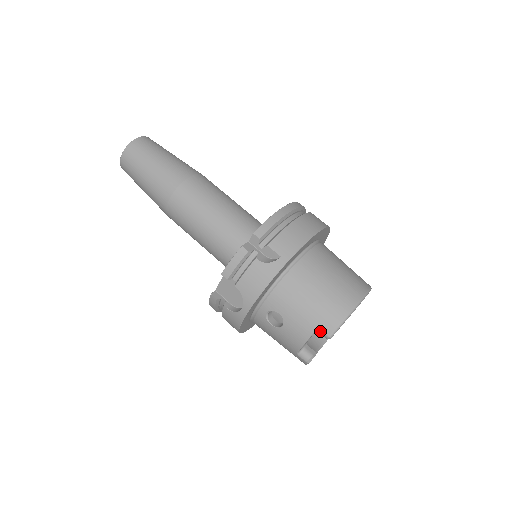
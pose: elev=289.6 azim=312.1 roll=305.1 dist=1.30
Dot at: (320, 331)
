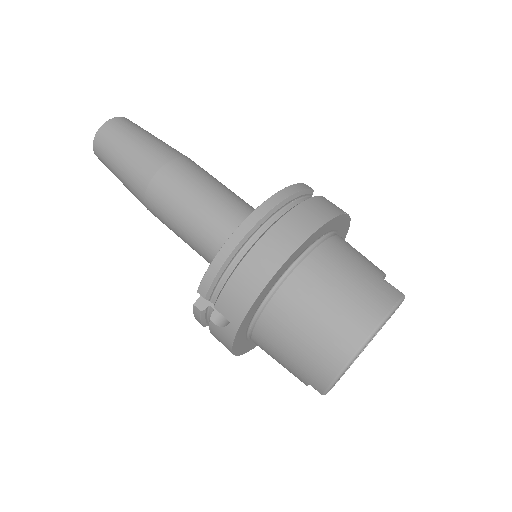
Dot at: (312, 386)
